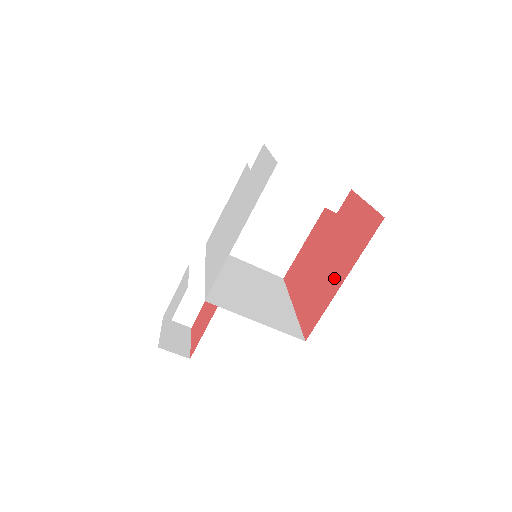
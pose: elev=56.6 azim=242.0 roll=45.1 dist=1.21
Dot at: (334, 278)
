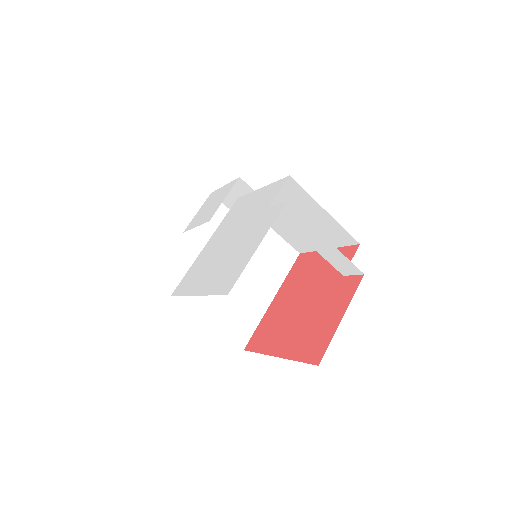
Dot at: (282, 339)
